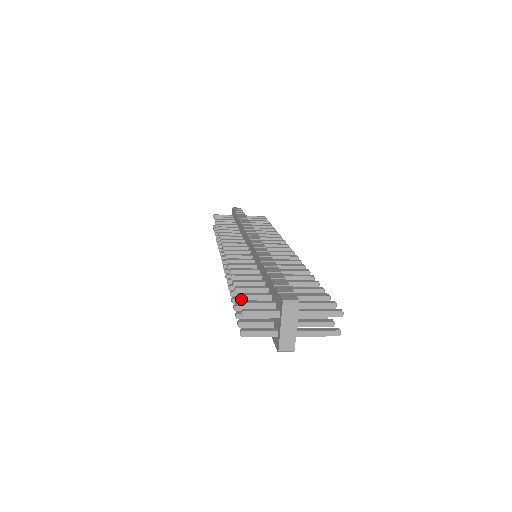
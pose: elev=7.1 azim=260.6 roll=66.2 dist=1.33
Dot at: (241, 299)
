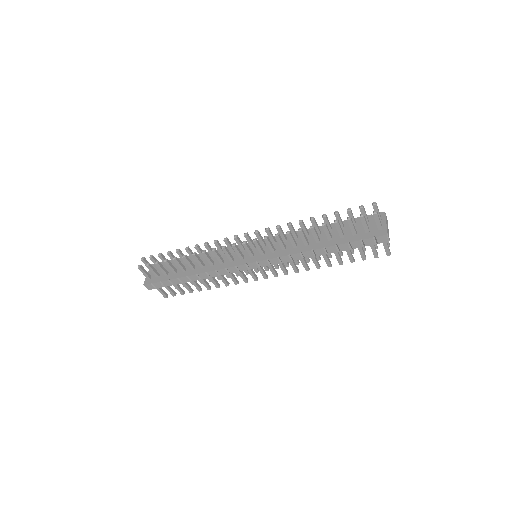
Dot at: (351, 211)
